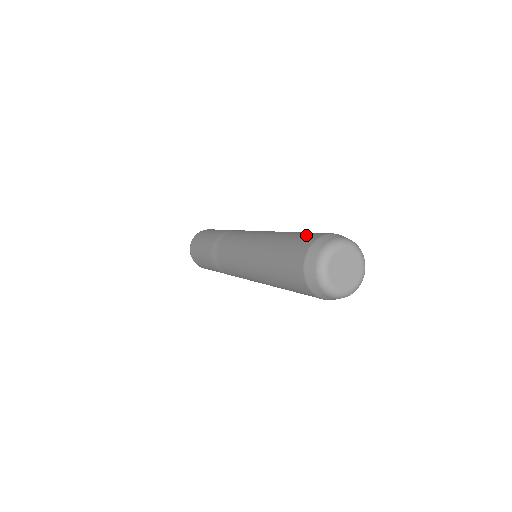
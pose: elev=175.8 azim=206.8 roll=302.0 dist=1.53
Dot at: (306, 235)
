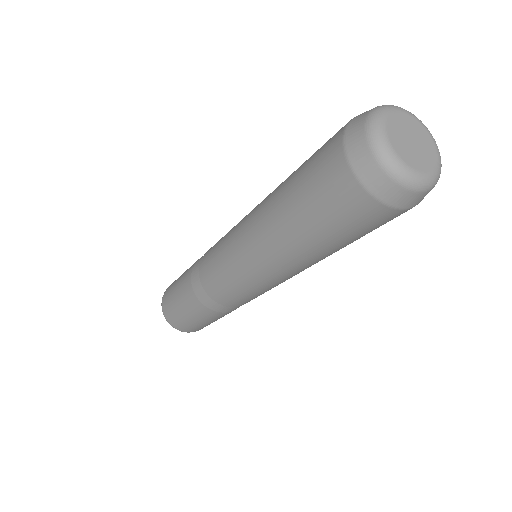
Dot at: occluded
